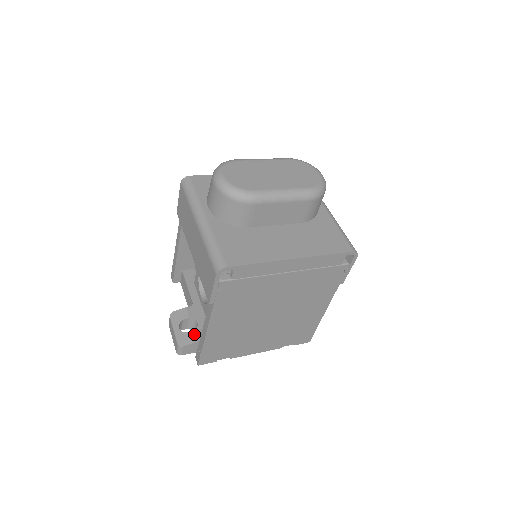
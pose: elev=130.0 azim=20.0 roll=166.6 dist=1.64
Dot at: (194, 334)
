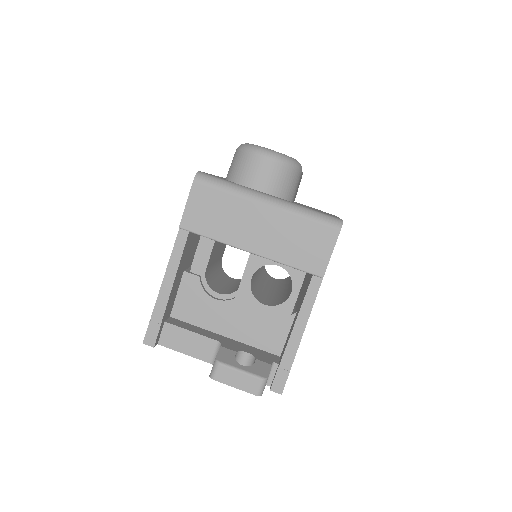
Dot at: (261, 361)
